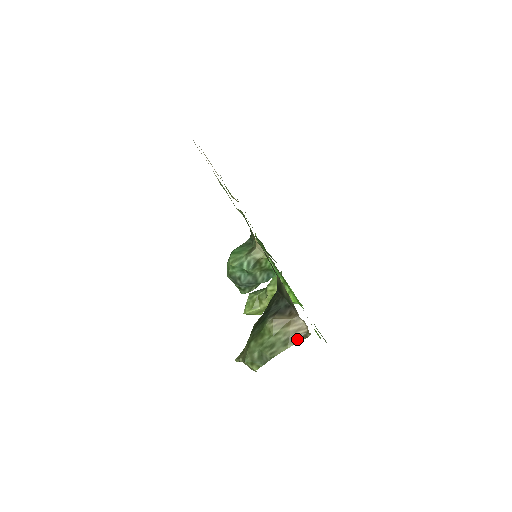
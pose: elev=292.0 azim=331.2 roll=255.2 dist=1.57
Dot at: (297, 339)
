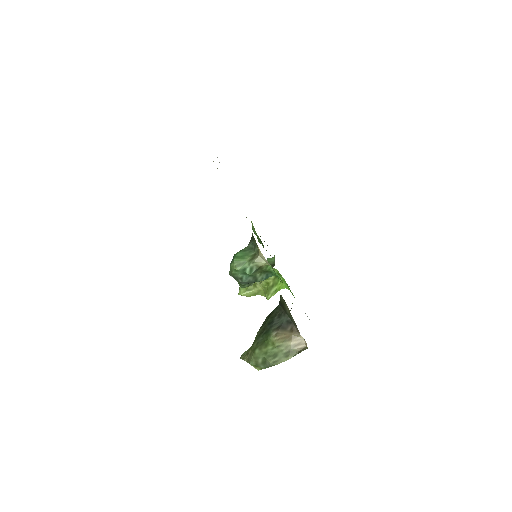
Dot at: (297, 352)
